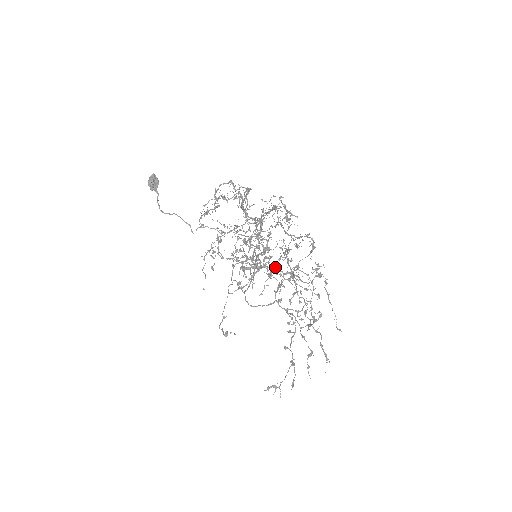
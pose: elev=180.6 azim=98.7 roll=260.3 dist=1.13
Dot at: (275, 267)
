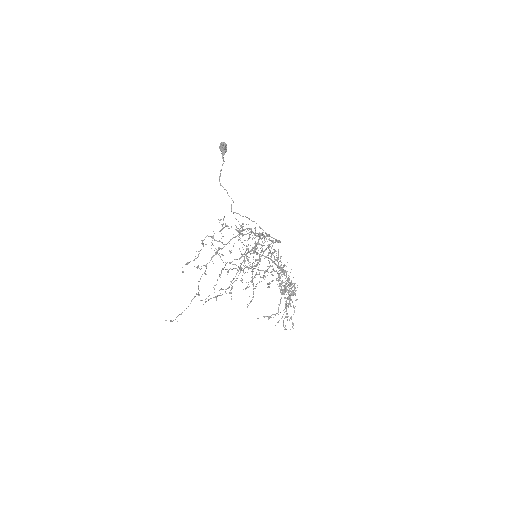
Dot at: (280, 257)
